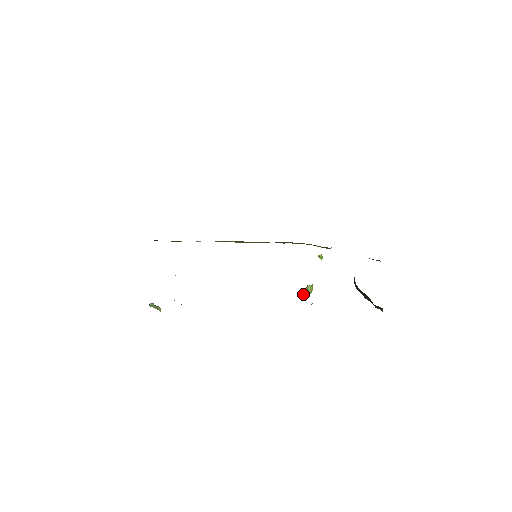
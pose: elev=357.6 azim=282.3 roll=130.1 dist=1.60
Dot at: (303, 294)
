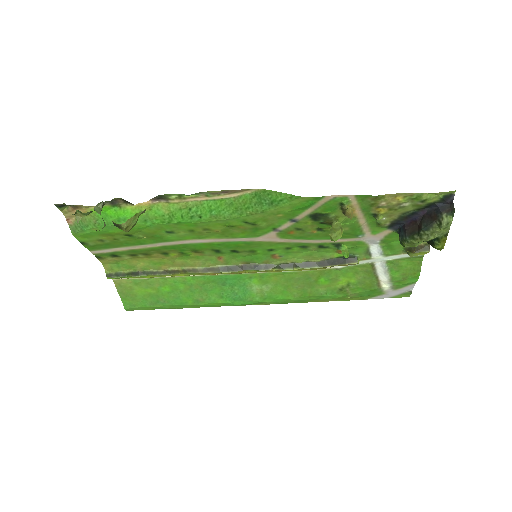
Dot at: (329, 234)
